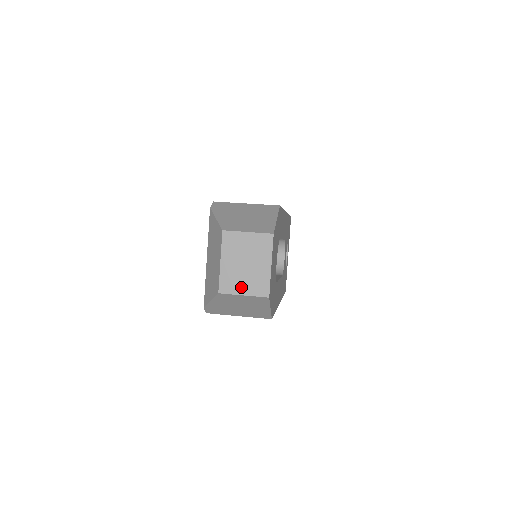
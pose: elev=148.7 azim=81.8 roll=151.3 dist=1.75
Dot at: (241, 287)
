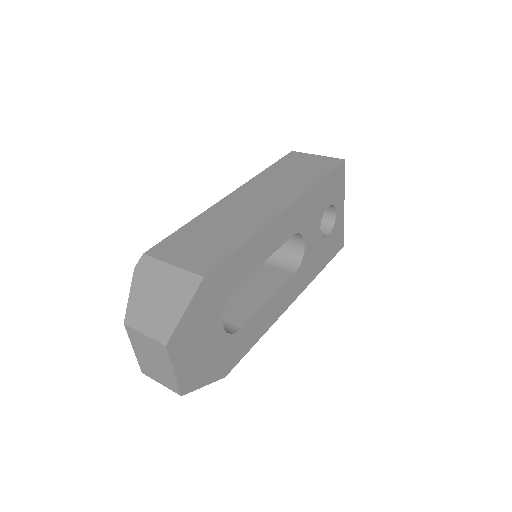
Dot at: (156, 377)
